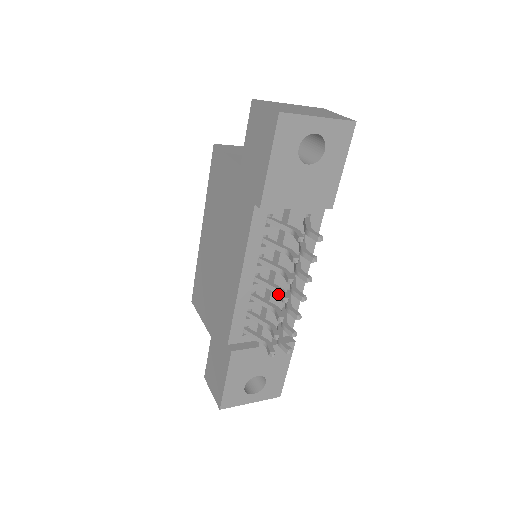
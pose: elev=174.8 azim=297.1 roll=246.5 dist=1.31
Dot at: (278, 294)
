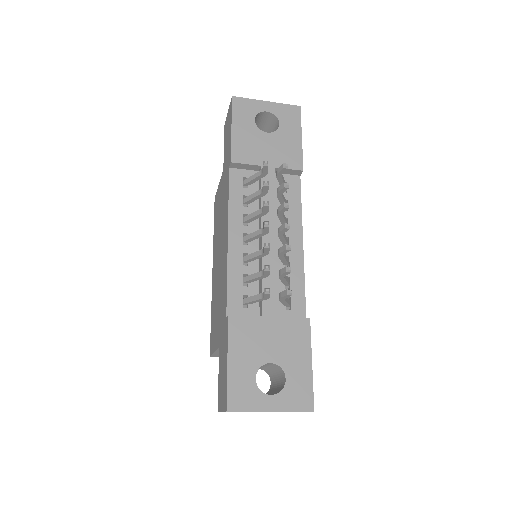
Dot at: (262, 231)
